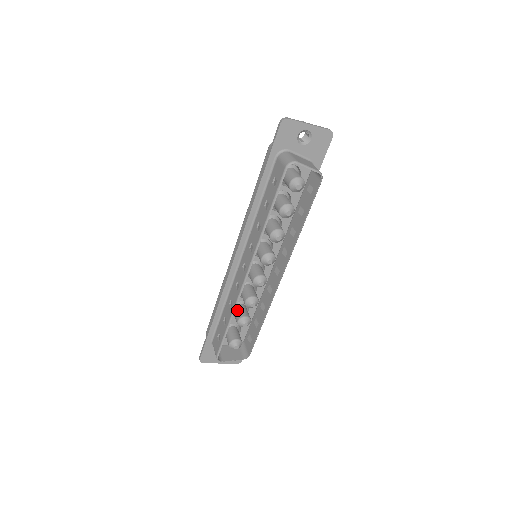
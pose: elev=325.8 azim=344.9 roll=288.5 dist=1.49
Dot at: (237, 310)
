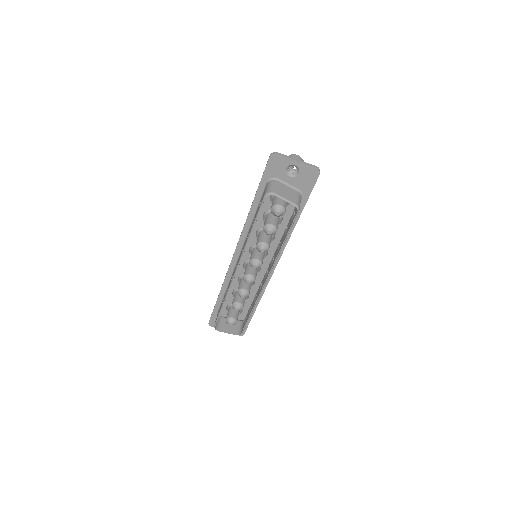
Dot at: (236, 295)
